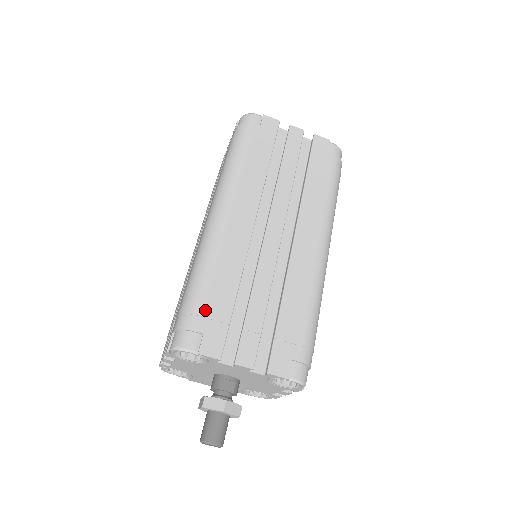
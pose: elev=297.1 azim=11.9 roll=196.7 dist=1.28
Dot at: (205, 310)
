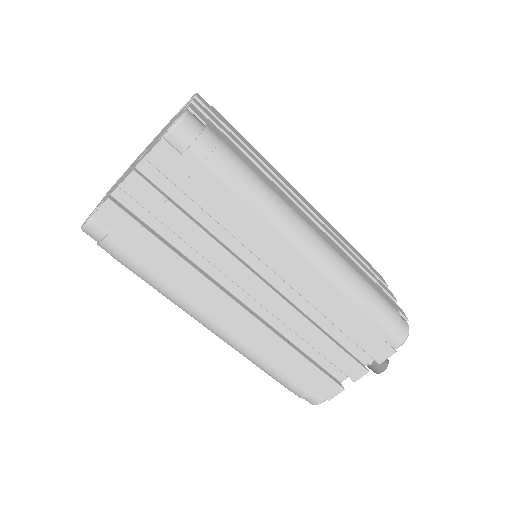
Dot at: (299, 384)
